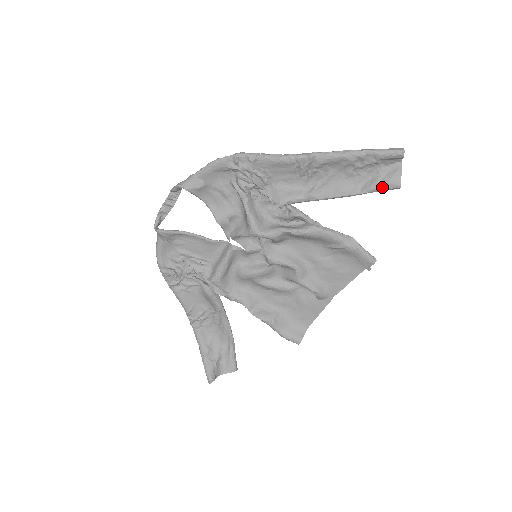
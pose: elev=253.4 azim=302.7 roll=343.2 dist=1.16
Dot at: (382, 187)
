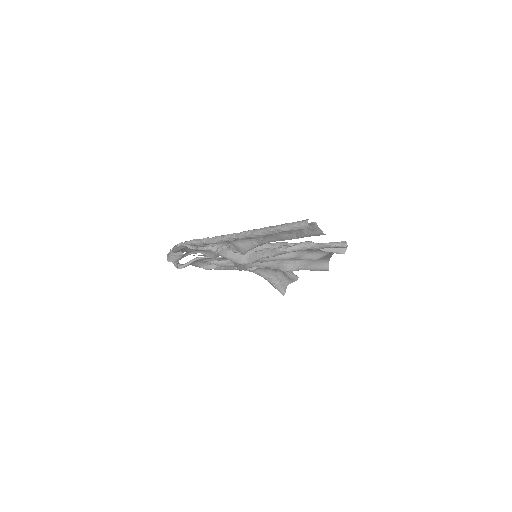
Dot at: occluded
